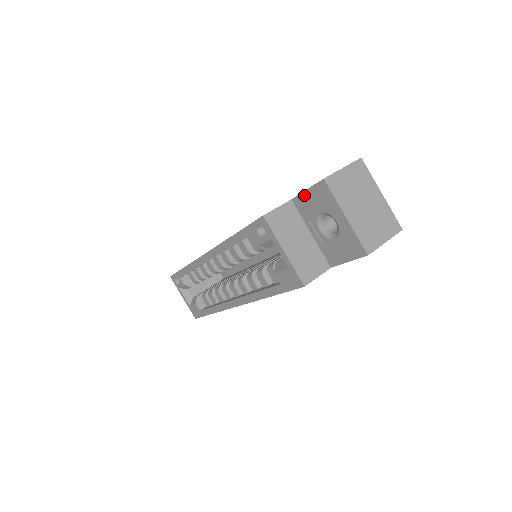
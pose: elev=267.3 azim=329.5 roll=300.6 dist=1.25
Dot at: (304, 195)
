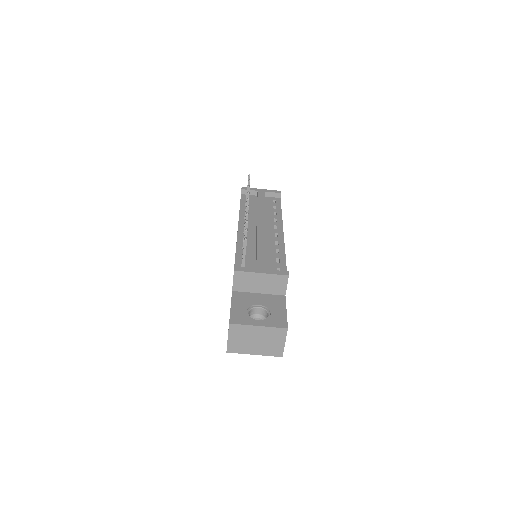
Dot at: occluded
